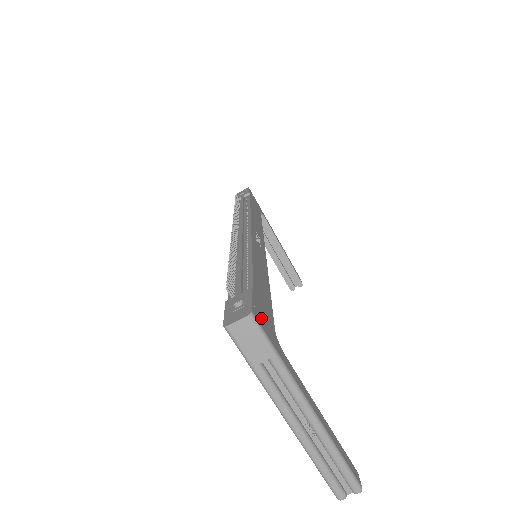
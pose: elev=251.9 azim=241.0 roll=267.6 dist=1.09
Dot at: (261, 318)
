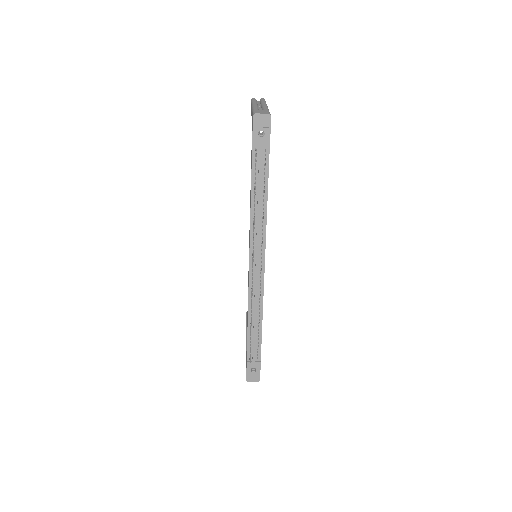
Dot at: occluded
